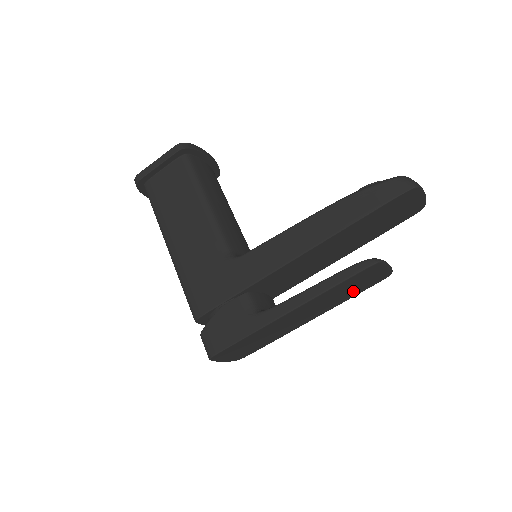
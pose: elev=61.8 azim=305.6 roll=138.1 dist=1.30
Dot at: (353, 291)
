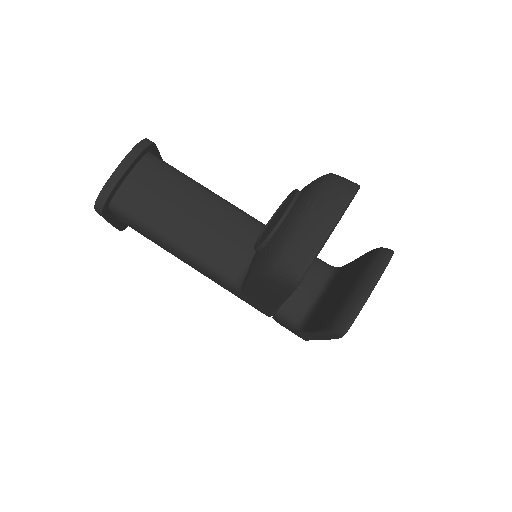
Dot at: occluded
